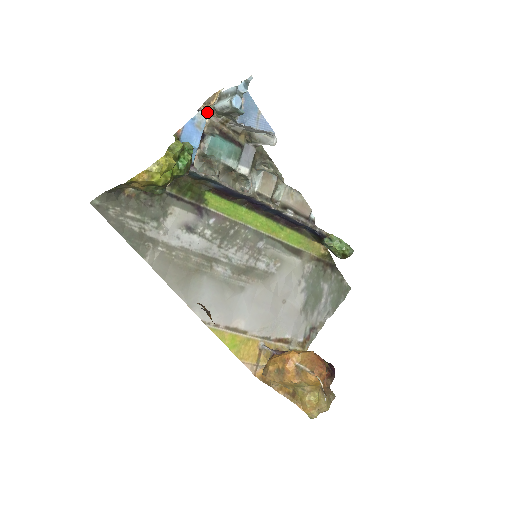
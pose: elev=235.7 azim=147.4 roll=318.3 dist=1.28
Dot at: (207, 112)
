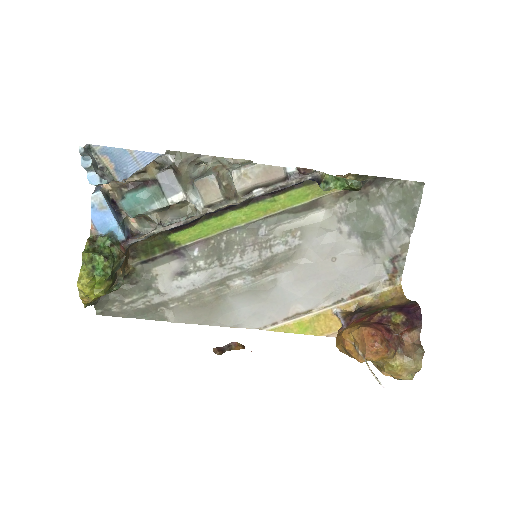
Dot at: occluded
